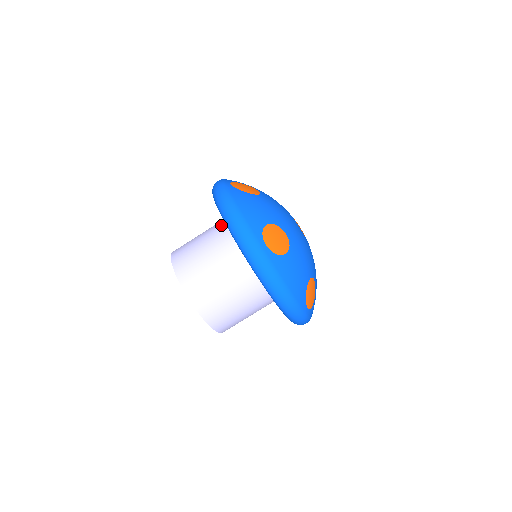
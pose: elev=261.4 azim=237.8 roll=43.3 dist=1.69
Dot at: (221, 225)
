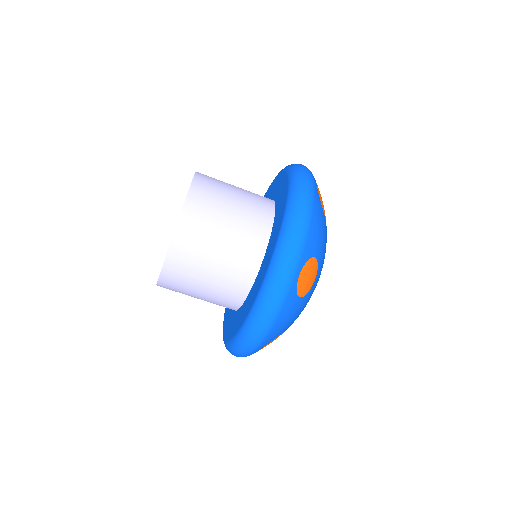
Dot at: (252, 259)
